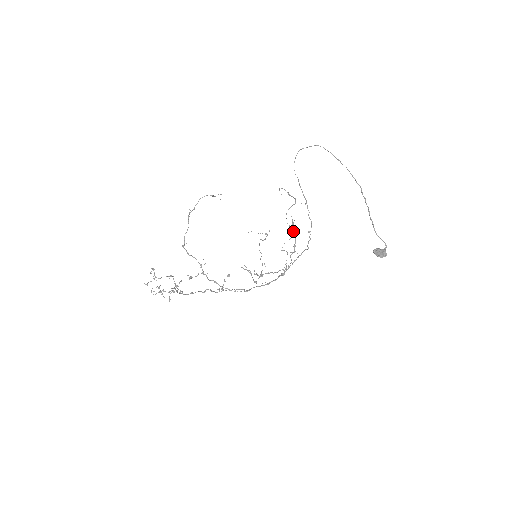
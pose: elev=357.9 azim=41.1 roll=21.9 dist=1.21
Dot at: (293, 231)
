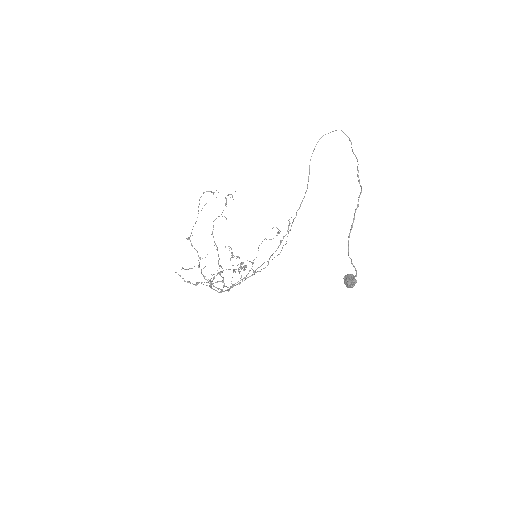
Dot at: (216, 245)
